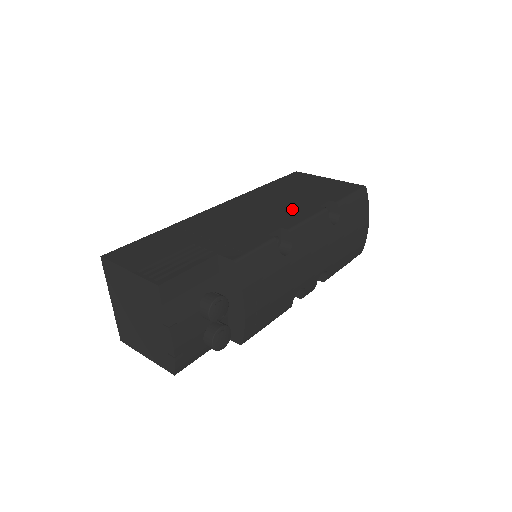
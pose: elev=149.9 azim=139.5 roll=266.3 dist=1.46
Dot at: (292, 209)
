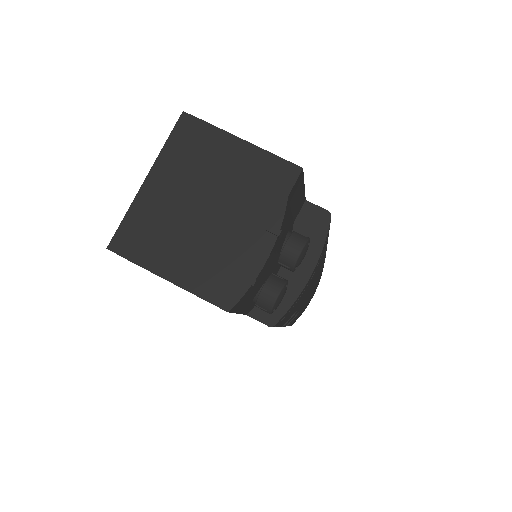
Dot at: occluded
